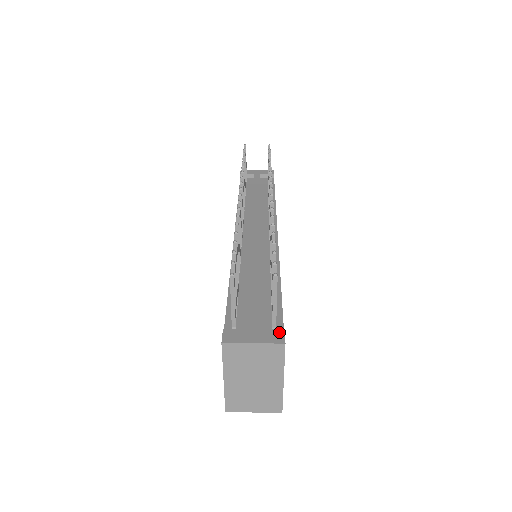
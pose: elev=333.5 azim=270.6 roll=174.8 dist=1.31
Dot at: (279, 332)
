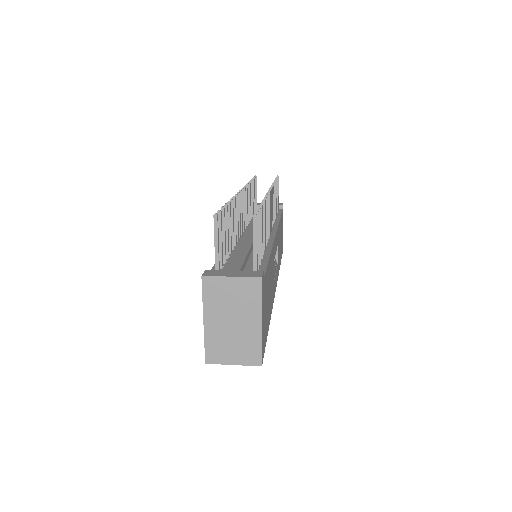
Dot at: (258, 272)
